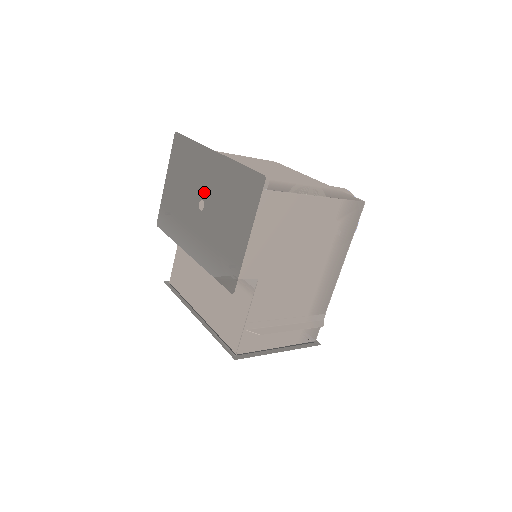
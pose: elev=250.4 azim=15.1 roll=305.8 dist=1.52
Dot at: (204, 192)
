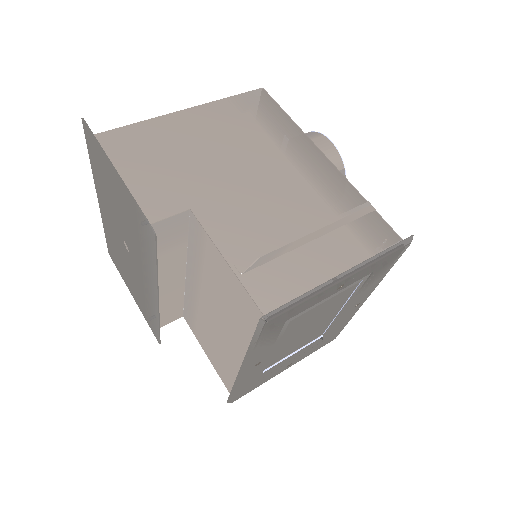
Dot at: (118, 234)
